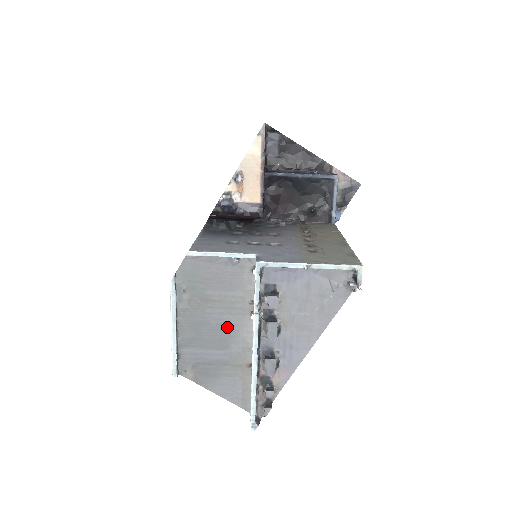
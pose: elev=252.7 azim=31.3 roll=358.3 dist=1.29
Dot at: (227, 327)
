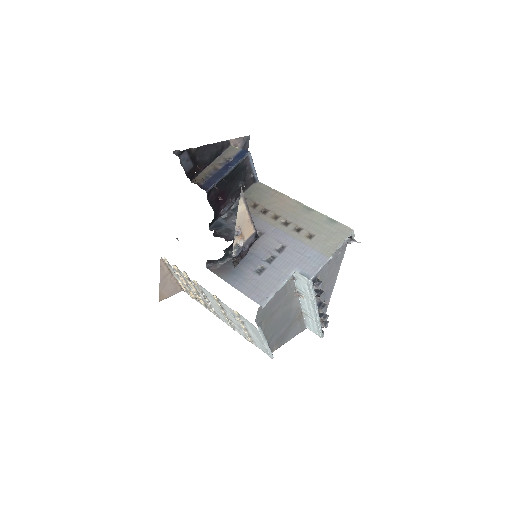
Dot at: (286, 312)
